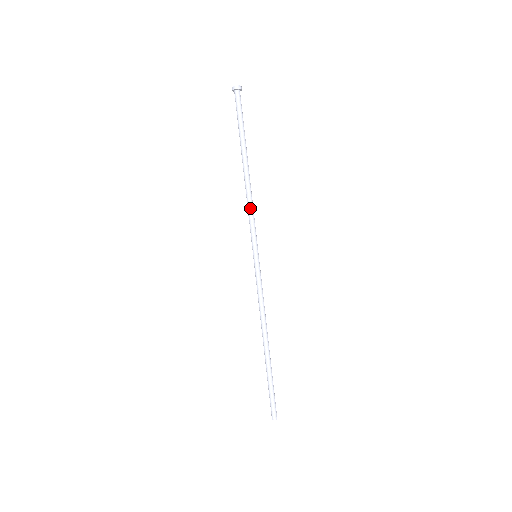
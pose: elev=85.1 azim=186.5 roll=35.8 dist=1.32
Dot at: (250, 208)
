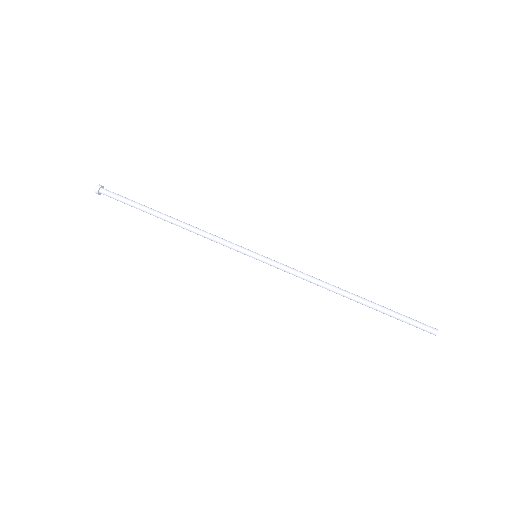
Dot at: (209, 233)
